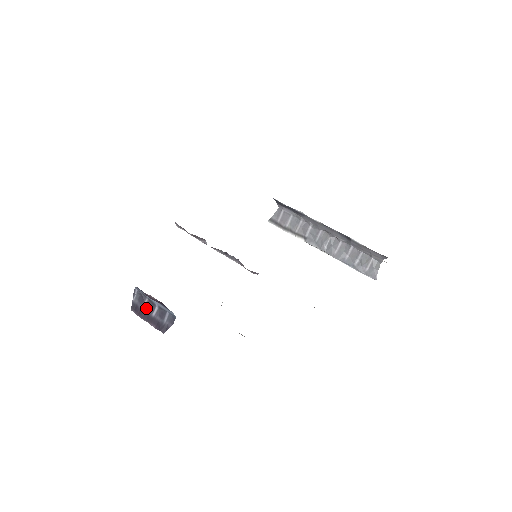
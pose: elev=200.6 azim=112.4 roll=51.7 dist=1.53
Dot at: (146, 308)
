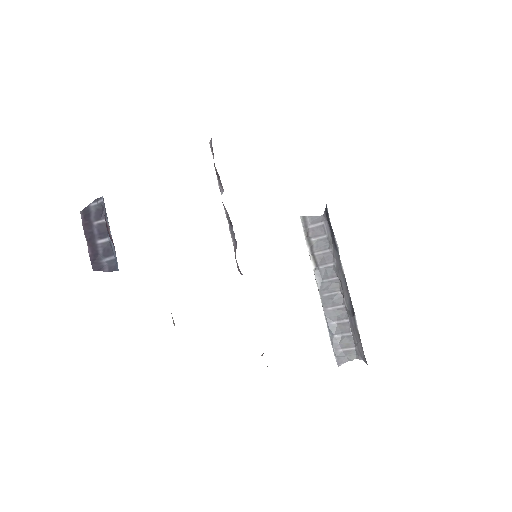
Dot at: (97, 227)
